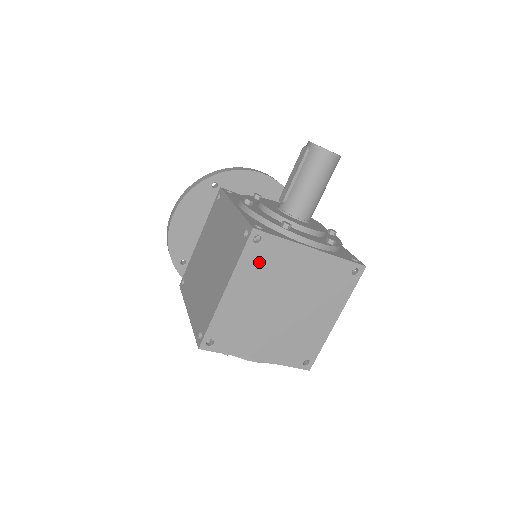
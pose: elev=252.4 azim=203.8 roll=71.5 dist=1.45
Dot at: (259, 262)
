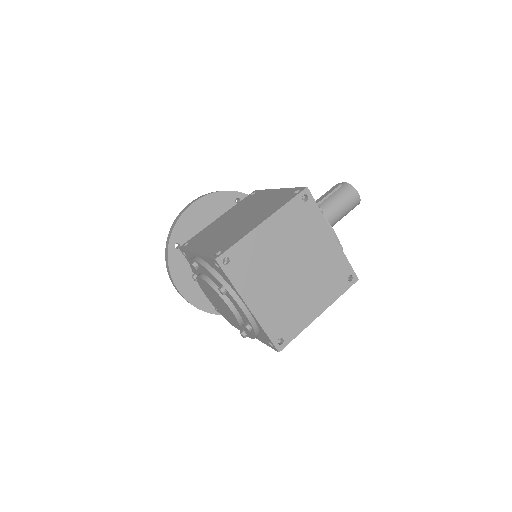
Dot at: (297, 217)
